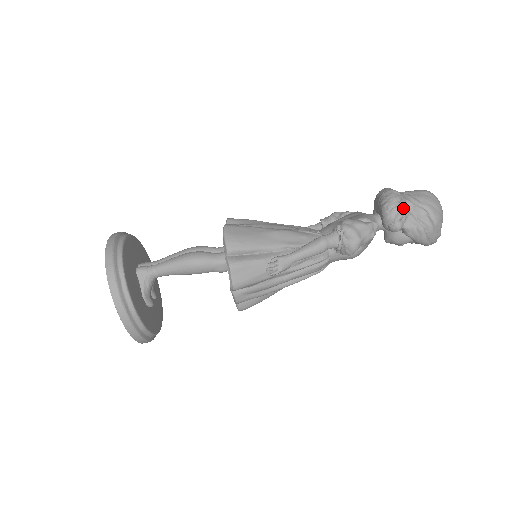
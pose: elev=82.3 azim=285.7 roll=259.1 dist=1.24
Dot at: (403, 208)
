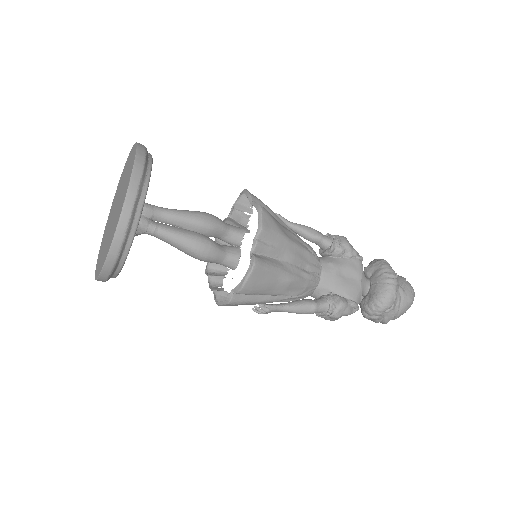
Dot at: occluded
